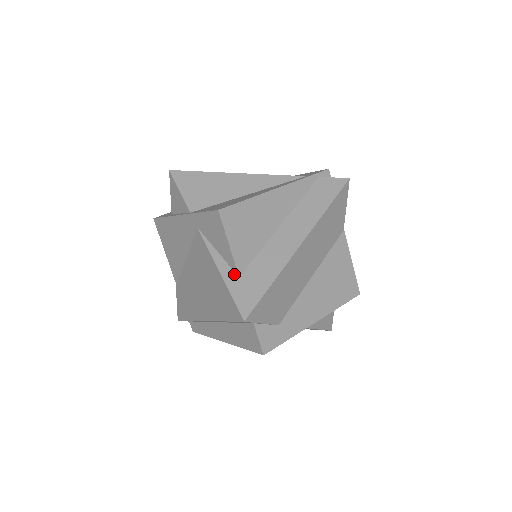
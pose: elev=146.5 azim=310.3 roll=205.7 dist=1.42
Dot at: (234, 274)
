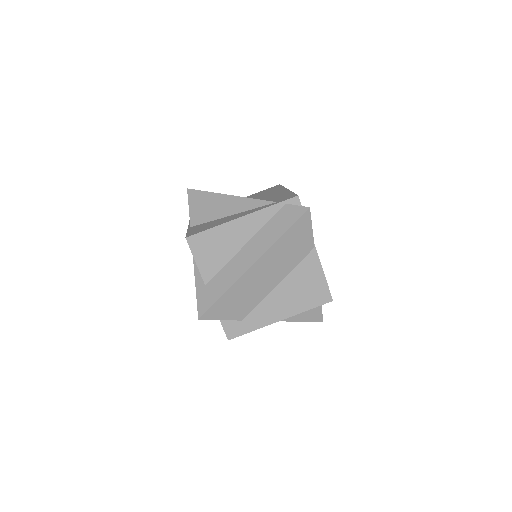
Dot at: (203, 282)
